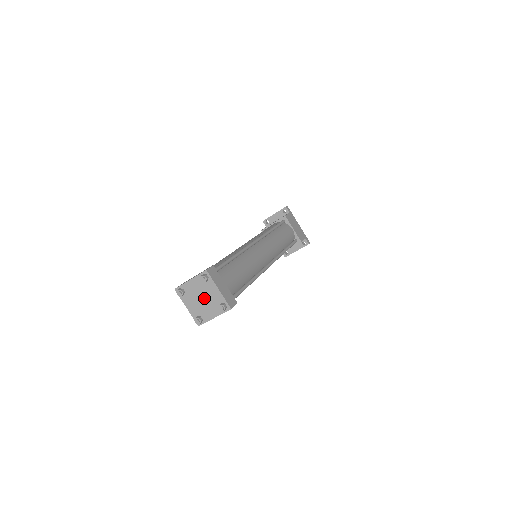
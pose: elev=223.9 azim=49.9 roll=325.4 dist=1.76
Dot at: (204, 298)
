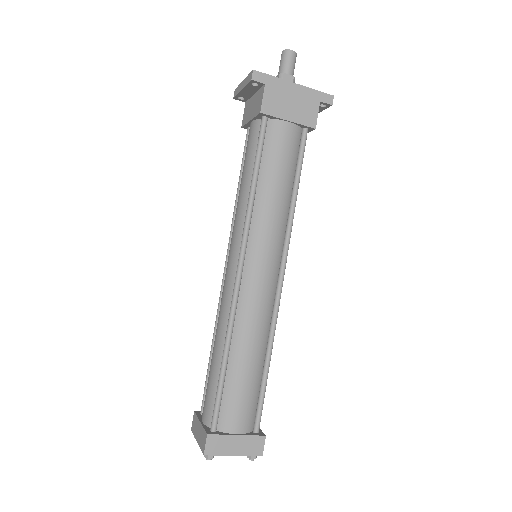
Dot at: occluded
